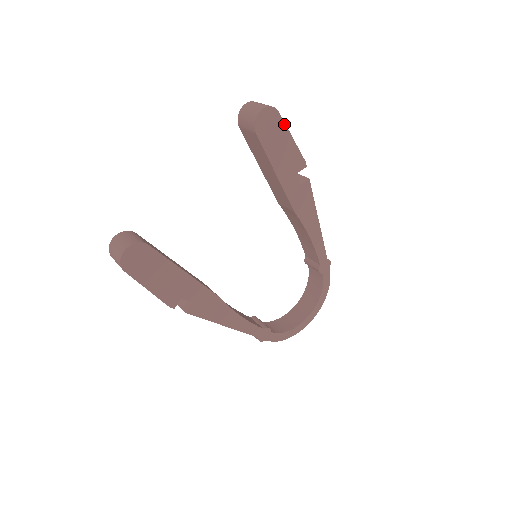
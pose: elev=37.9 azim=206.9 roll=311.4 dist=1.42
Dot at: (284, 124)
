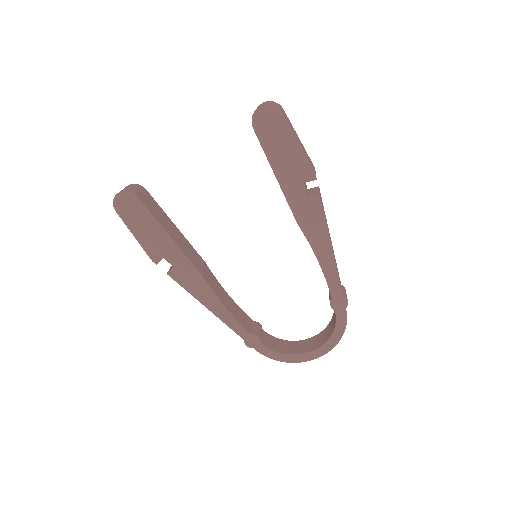
Dot at: (288, 126)
